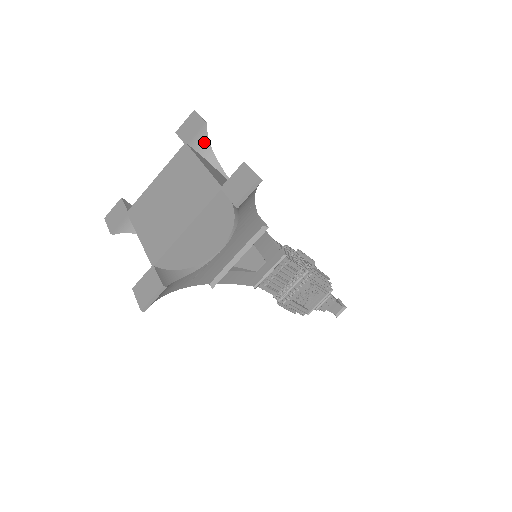
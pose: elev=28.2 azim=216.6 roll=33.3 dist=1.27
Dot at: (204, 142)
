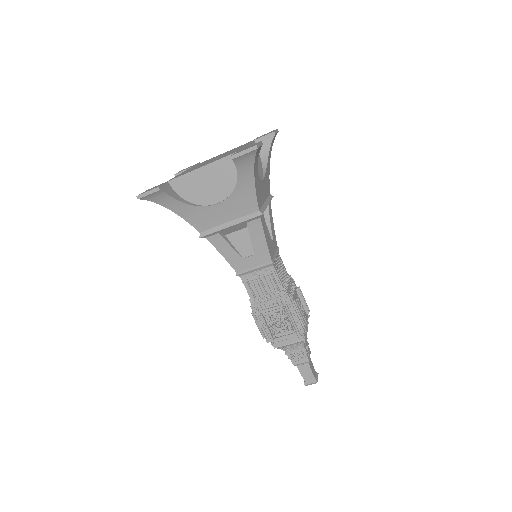
Dot at: occluded
